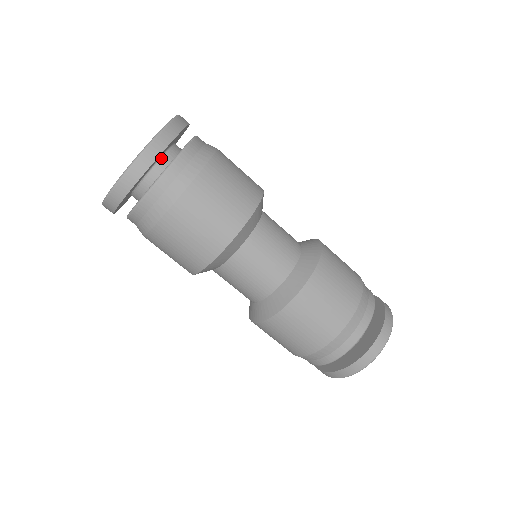
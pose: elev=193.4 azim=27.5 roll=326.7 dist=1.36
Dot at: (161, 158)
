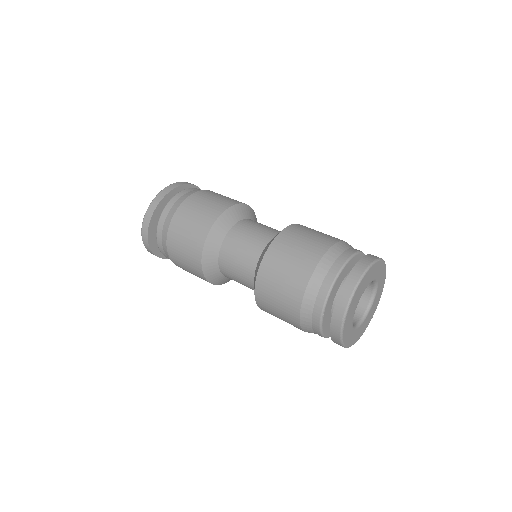
Dot at: occluded
